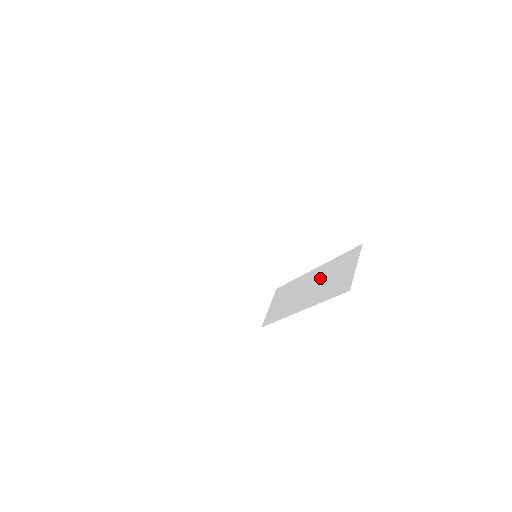
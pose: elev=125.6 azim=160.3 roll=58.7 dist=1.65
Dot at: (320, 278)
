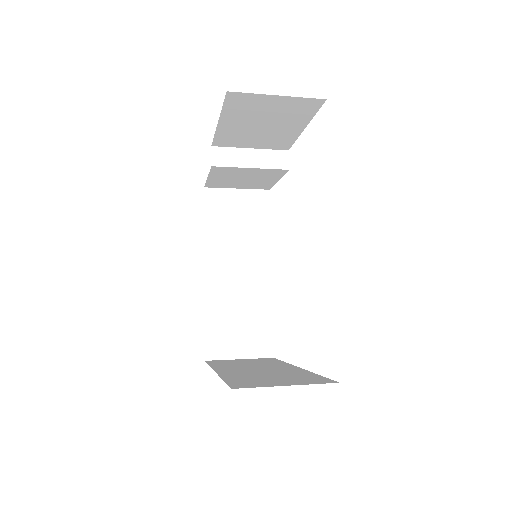
Dot at: occluded
